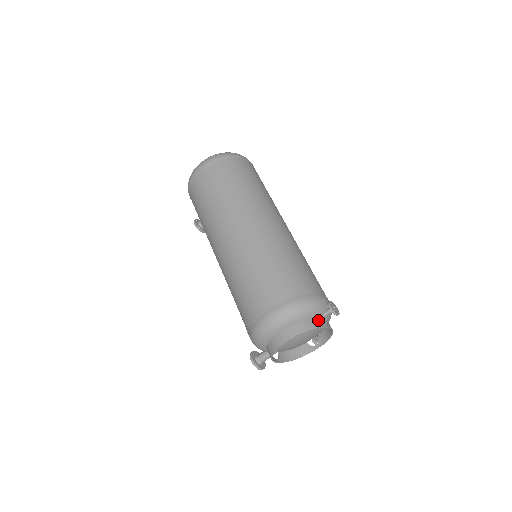
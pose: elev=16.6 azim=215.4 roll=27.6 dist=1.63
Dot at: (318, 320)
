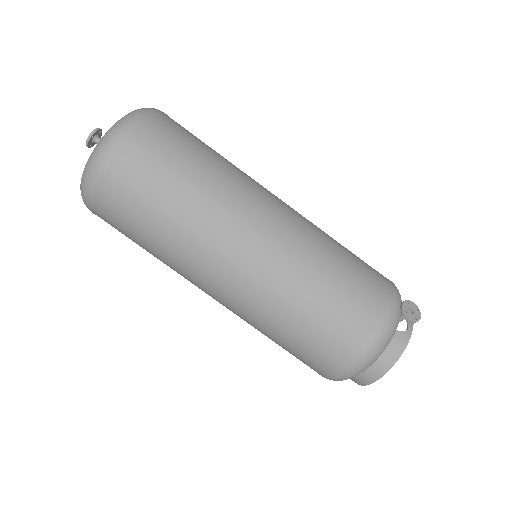
Dot at: (399, 337)
